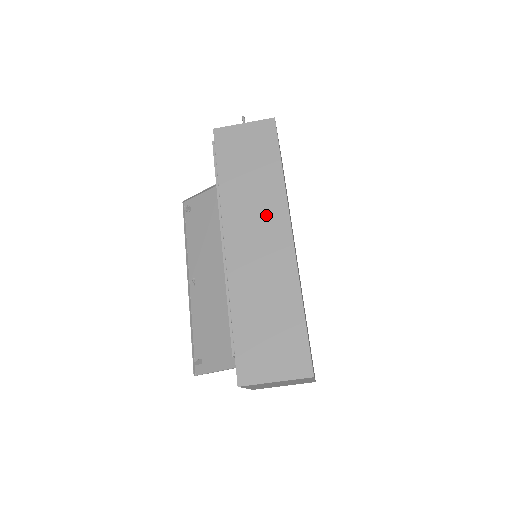
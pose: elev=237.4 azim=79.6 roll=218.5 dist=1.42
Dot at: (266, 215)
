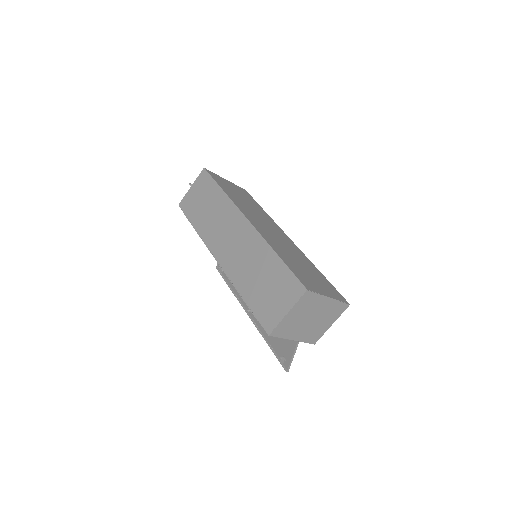
Dot at: (228, 223)
